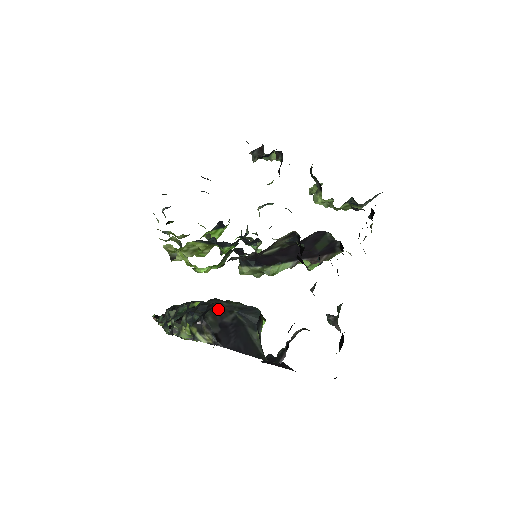
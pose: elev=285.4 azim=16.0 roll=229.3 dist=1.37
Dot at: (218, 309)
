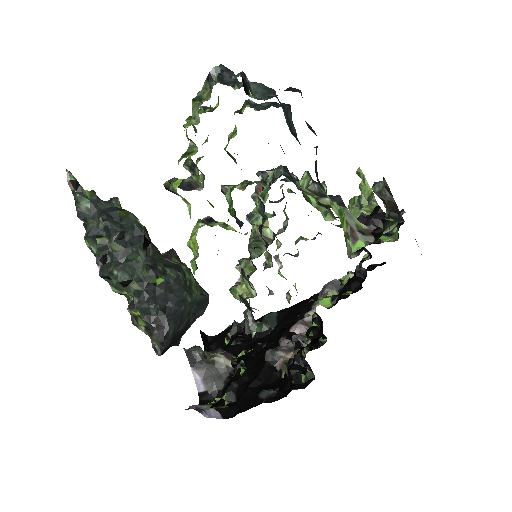
Dot at: (181, 313)
